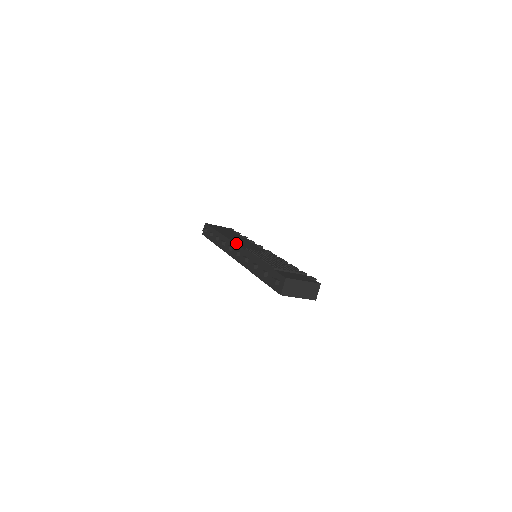
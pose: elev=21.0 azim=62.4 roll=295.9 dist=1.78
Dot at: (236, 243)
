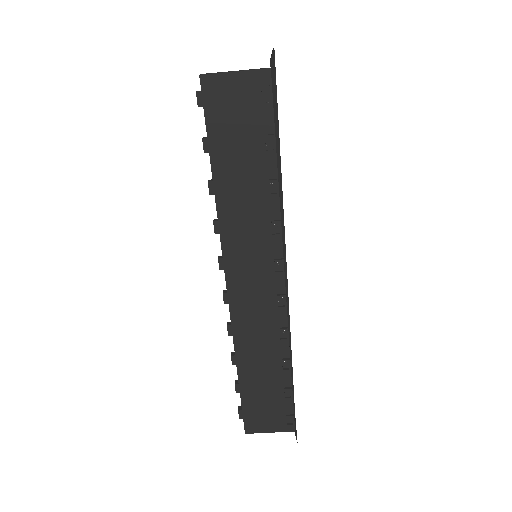
Dot at: occluded
